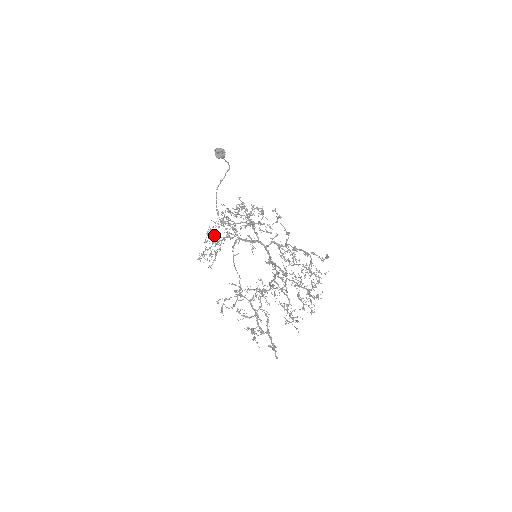
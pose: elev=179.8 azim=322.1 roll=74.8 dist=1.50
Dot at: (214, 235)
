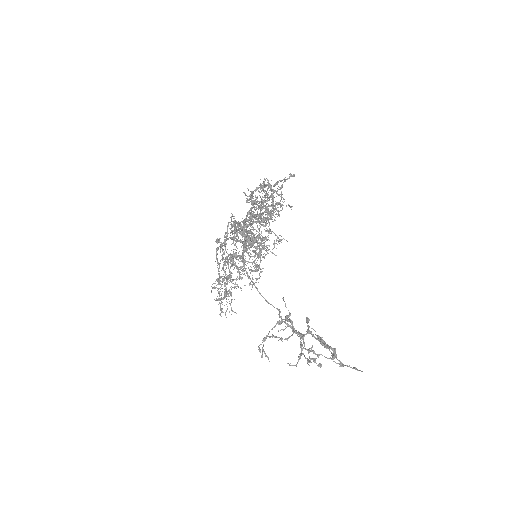
Dot at: (240, 288)
